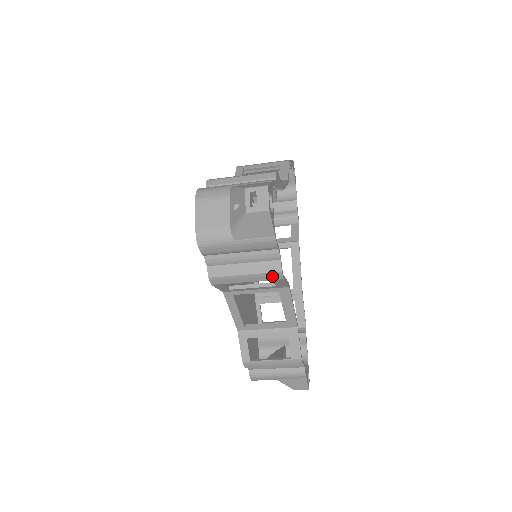
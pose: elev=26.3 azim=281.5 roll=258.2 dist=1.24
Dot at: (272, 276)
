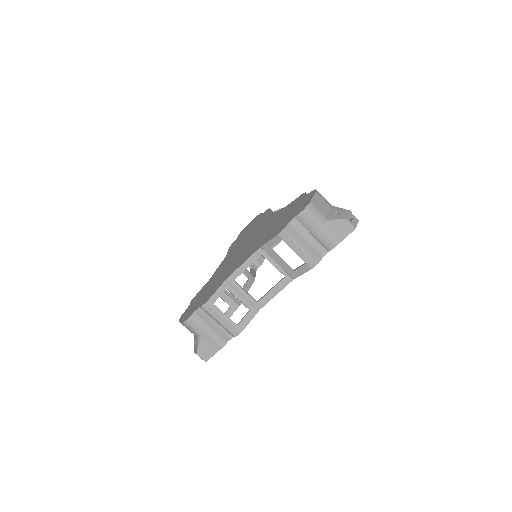
Dot at: (311, 261)
